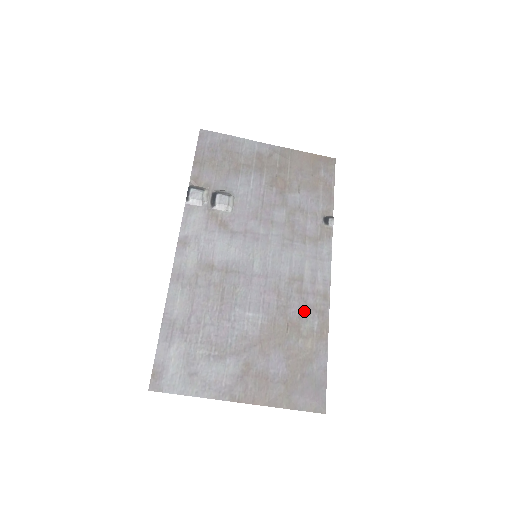
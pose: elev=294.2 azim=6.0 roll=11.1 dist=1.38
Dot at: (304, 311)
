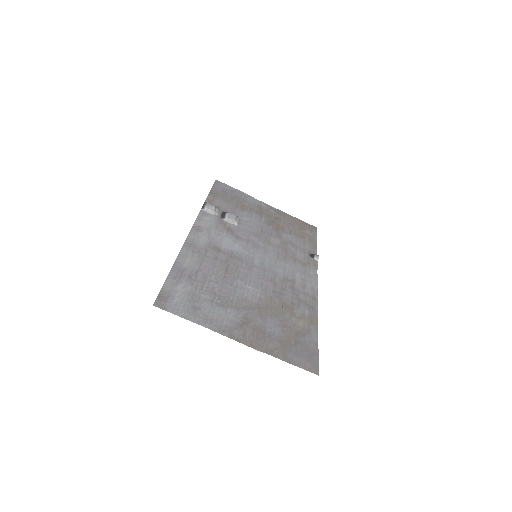
Dot at: (296, 301)
